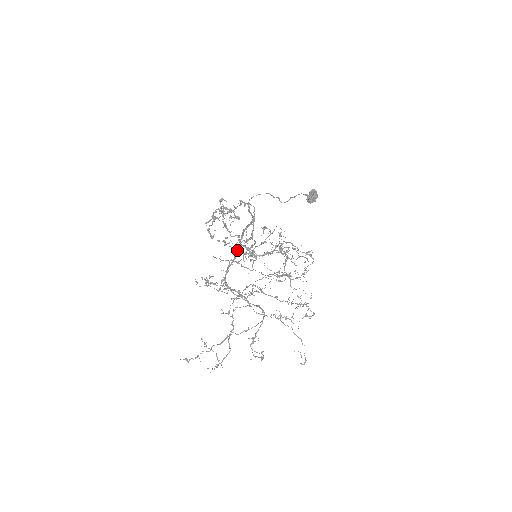
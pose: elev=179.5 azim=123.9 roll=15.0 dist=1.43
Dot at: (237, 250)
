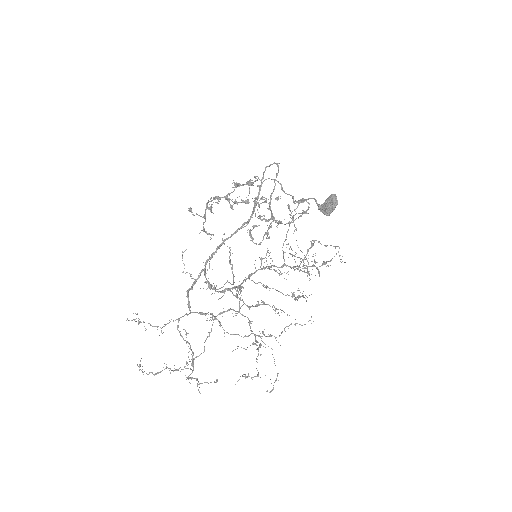
Dot at: occluded
